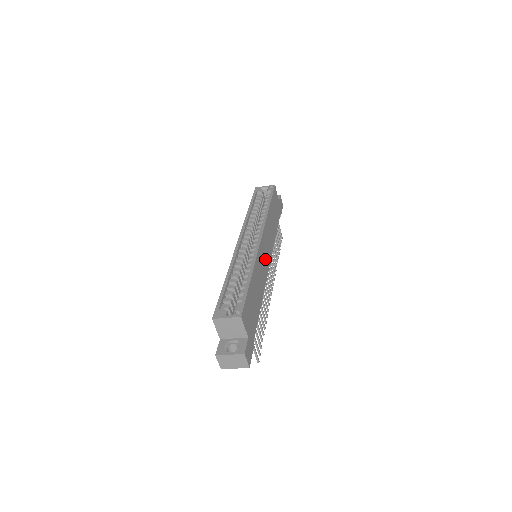
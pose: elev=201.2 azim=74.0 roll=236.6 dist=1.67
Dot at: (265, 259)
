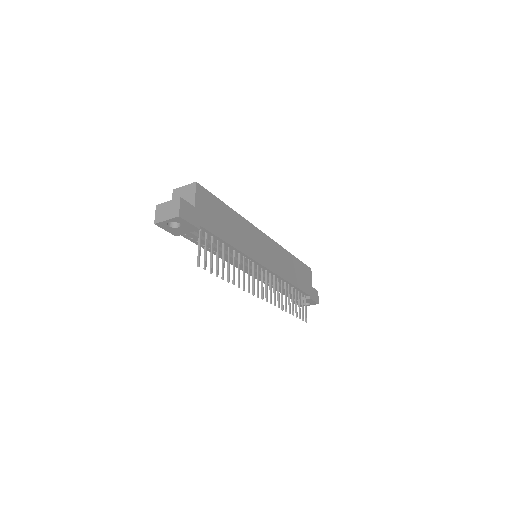
Dot at: (262, 251)
